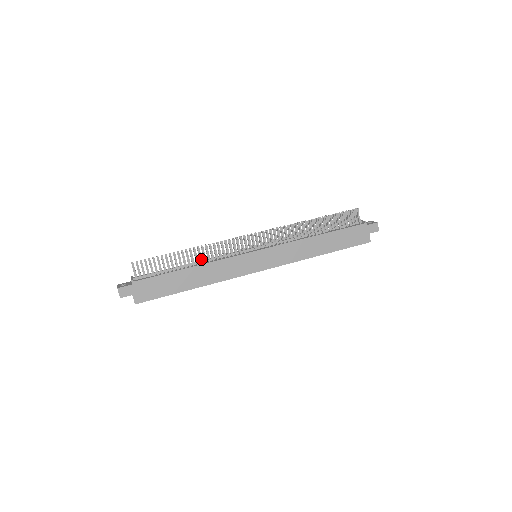
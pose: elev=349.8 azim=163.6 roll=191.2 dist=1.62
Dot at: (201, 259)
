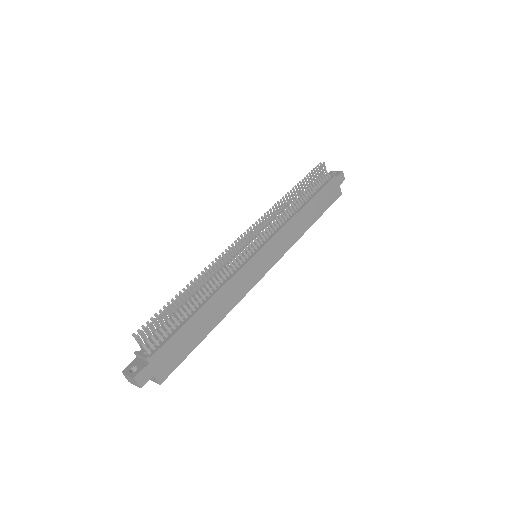
Dot at: (209, 288)
